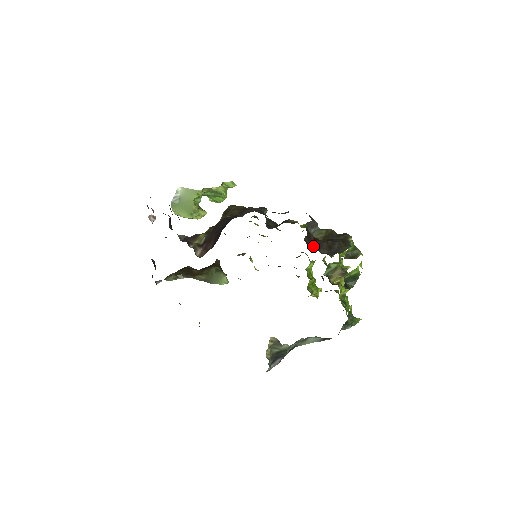
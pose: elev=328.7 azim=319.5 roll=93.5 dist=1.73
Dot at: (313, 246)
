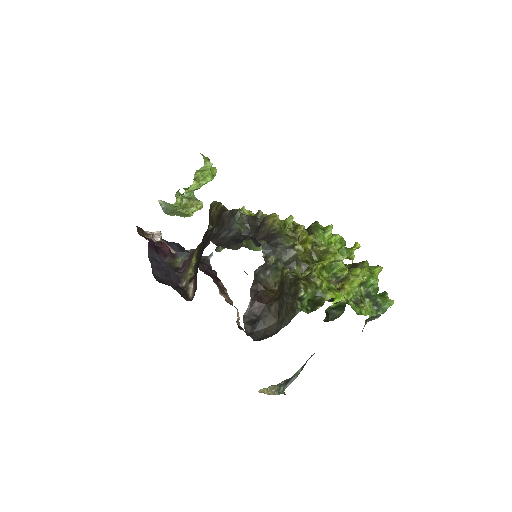
Dot at: (253, 325)
